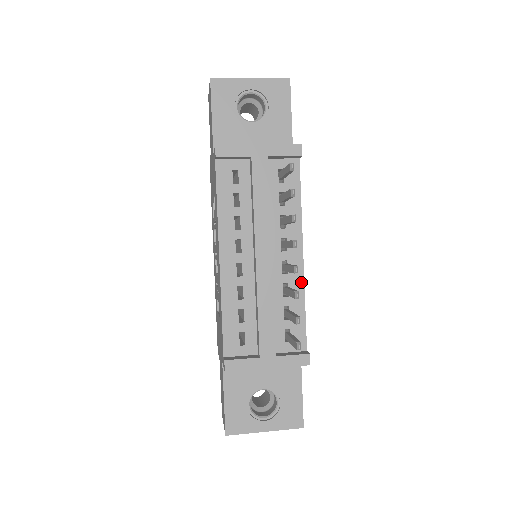
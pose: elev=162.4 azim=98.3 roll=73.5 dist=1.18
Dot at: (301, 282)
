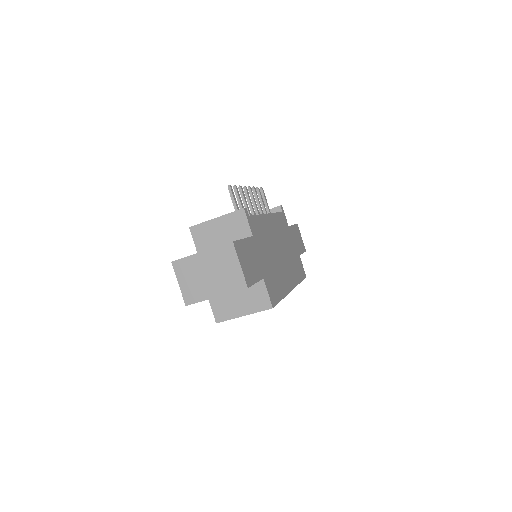
Dot at: occluded
